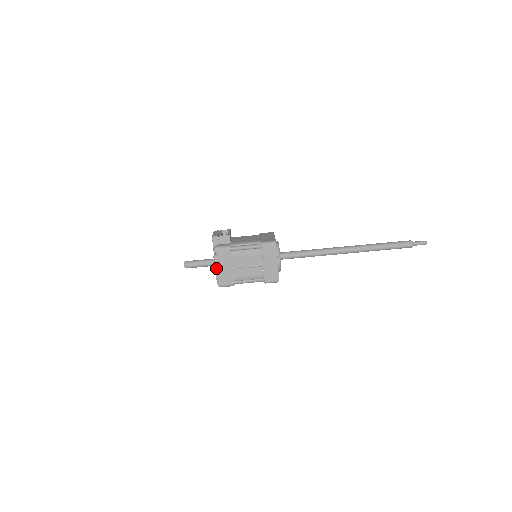
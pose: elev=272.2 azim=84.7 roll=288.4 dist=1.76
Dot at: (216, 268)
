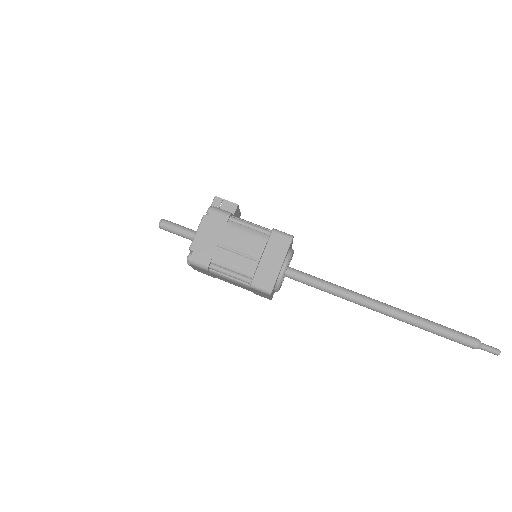
Dot at: (198, 232)
